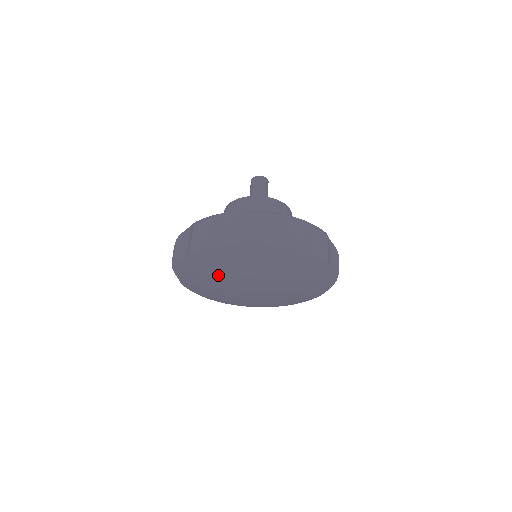
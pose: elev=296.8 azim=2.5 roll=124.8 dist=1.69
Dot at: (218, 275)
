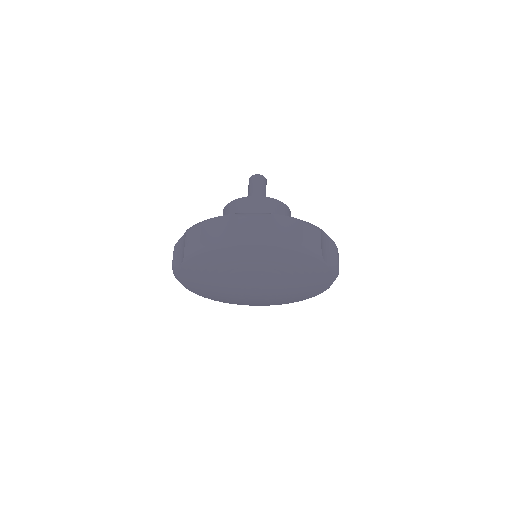
Dot at: (216, 279)
